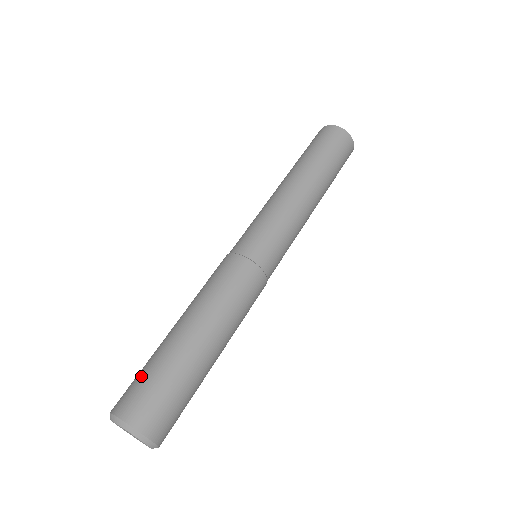
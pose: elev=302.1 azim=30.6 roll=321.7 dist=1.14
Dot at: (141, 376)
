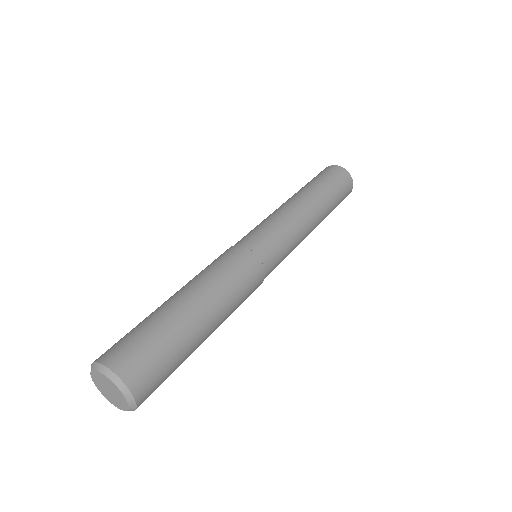
Dot at: (148, 340)
